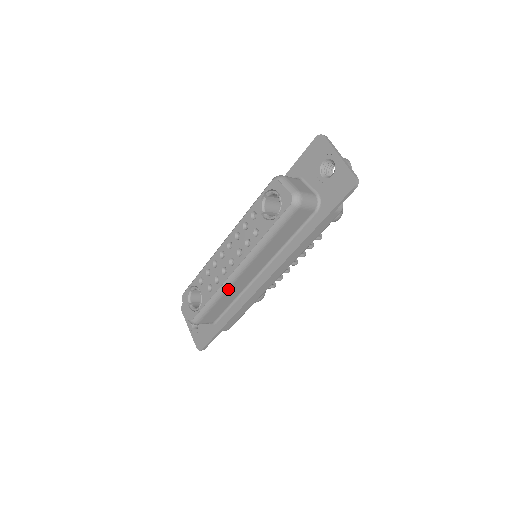
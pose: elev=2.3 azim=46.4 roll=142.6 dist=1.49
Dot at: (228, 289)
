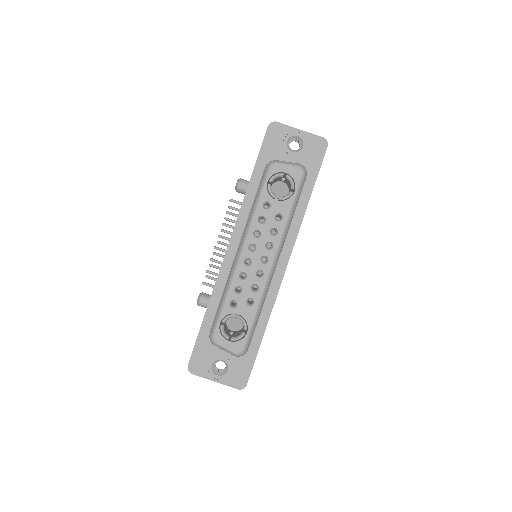
Dot at: (267, 290)
